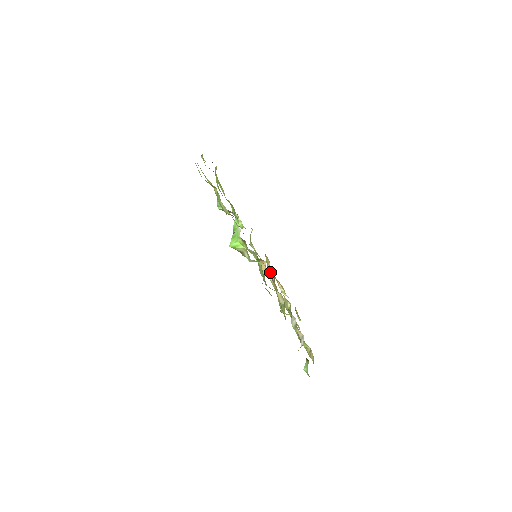
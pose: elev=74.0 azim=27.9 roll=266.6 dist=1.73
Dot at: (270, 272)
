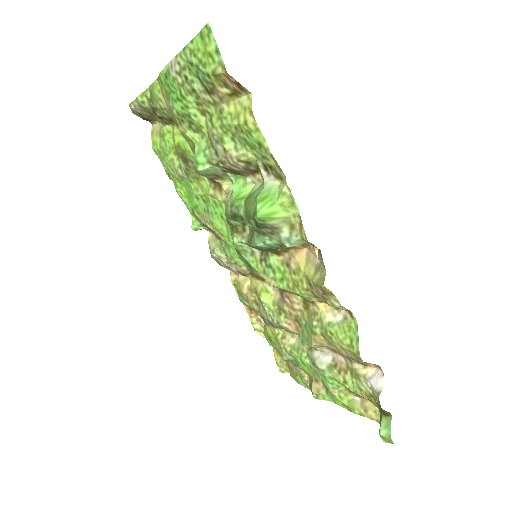
Dot at: (263, 289)
